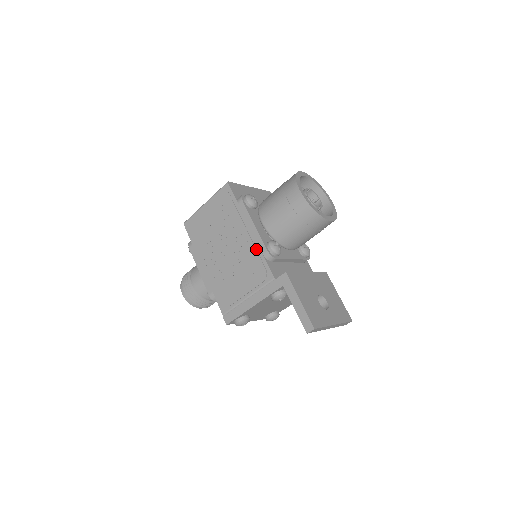
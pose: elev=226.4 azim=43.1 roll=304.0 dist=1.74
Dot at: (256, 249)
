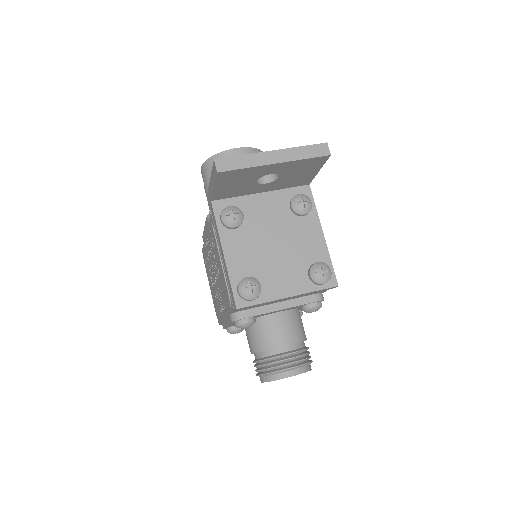
Dot at: (208, 231)
